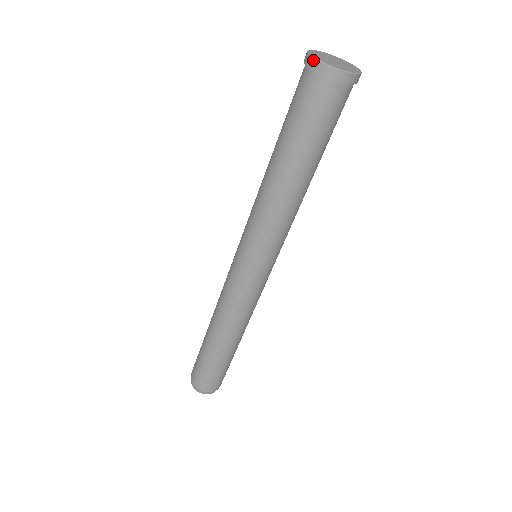
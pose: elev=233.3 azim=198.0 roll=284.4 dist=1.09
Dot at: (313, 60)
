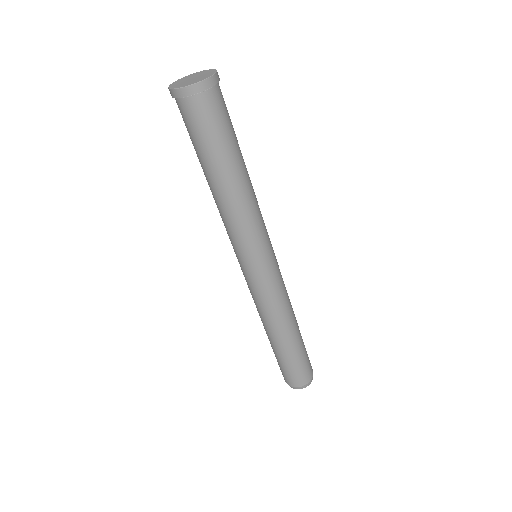
Dot at: (189, 88)
